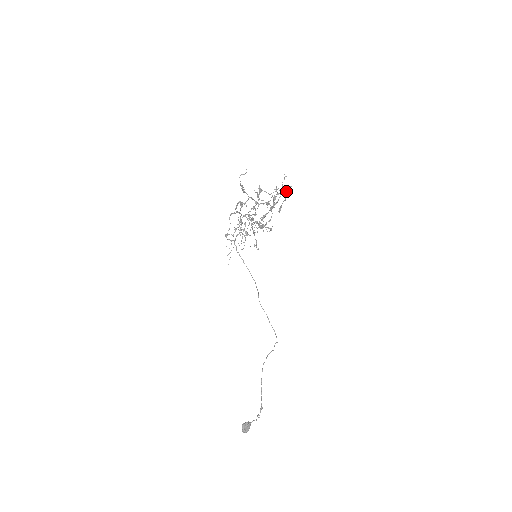
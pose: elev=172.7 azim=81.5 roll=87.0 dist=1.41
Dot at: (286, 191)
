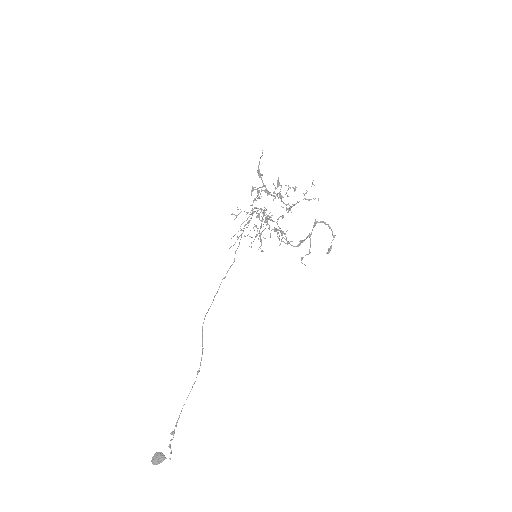
Dot at: (308, 199)
